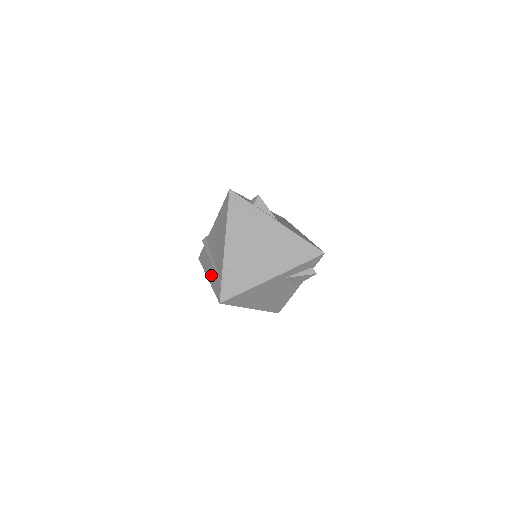
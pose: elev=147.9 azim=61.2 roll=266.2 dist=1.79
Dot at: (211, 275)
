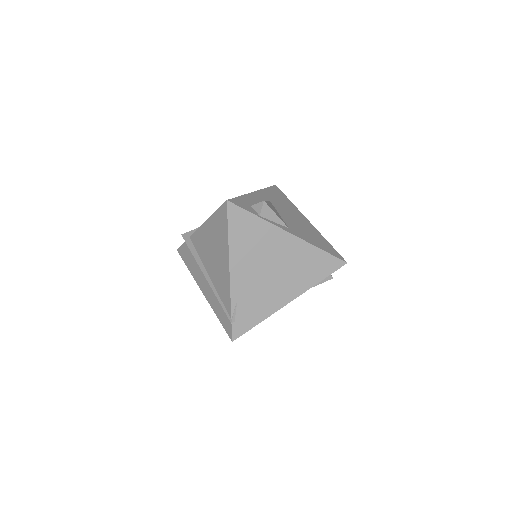
Dot at: (208, 294)
